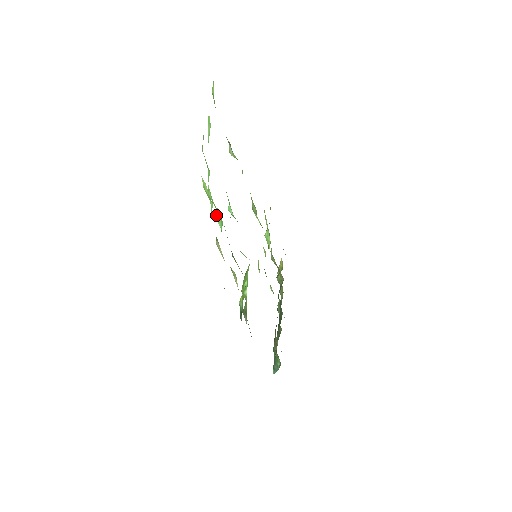
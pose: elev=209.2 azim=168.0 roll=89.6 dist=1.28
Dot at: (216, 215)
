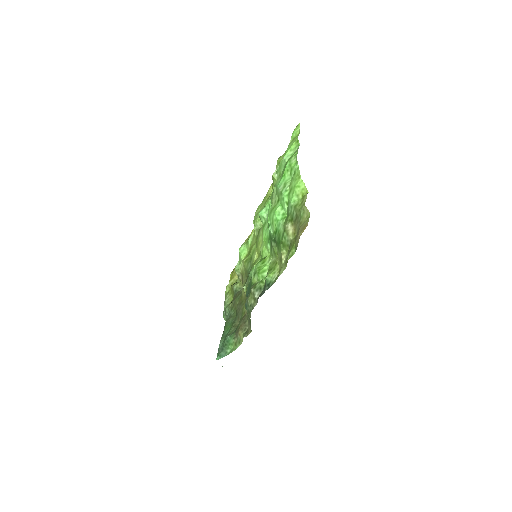
Dot at: (276, 210)
